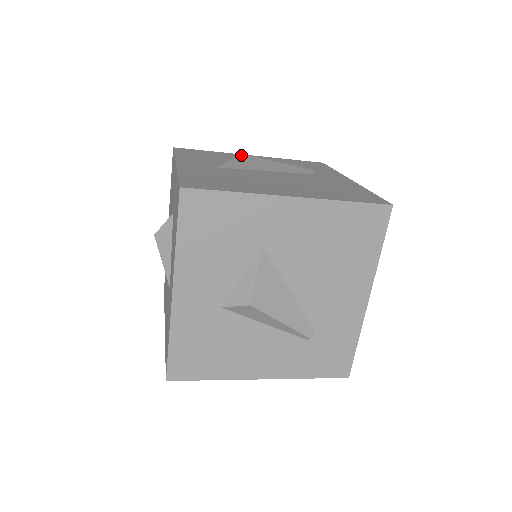
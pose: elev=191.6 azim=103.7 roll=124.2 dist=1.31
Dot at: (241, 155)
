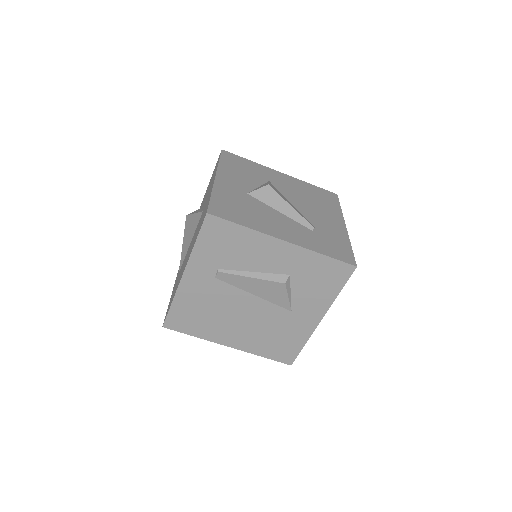
Dot at: occluded
